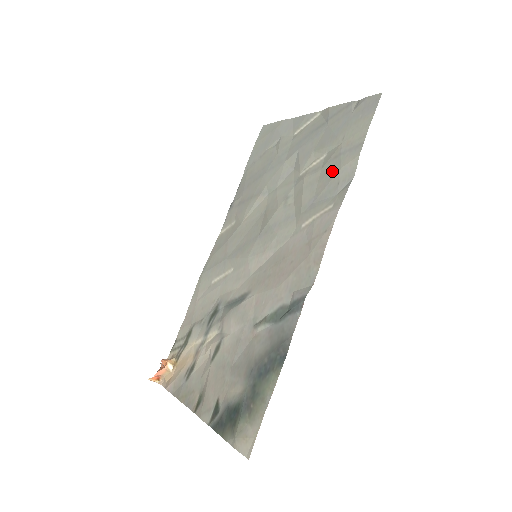
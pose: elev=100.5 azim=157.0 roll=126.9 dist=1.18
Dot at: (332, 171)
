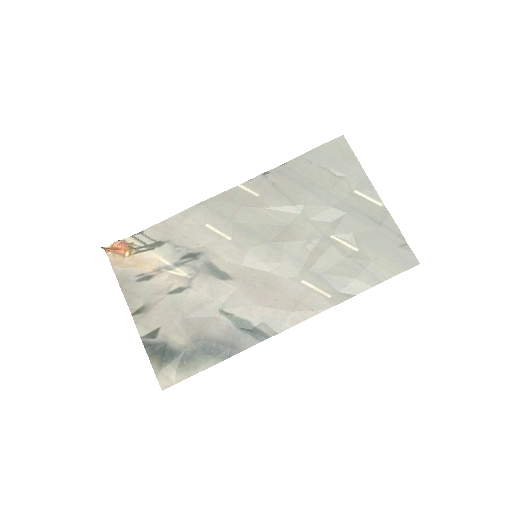
Dot at: (350, 272)
